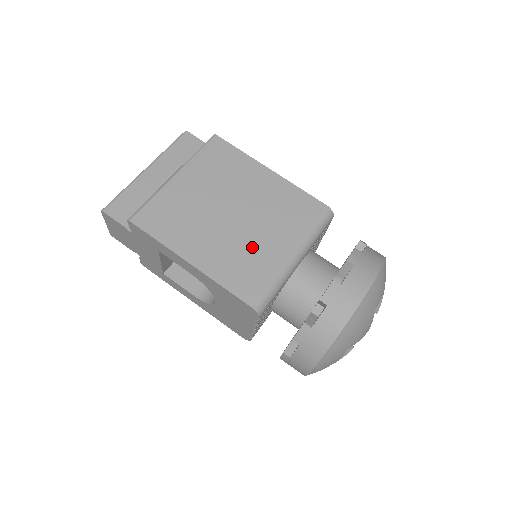
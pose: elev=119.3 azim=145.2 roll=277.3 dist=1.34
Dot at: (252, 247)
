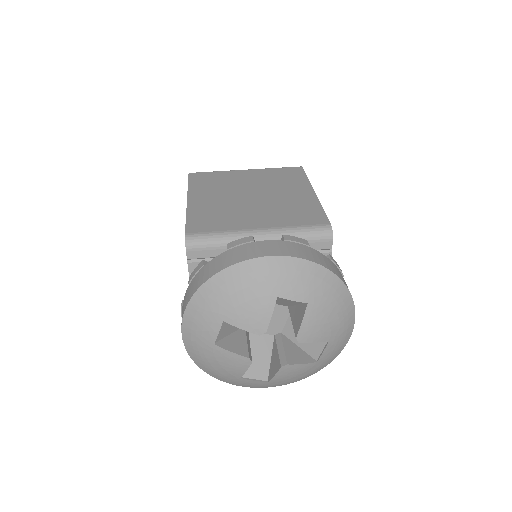
Dot at: (237, 213)
